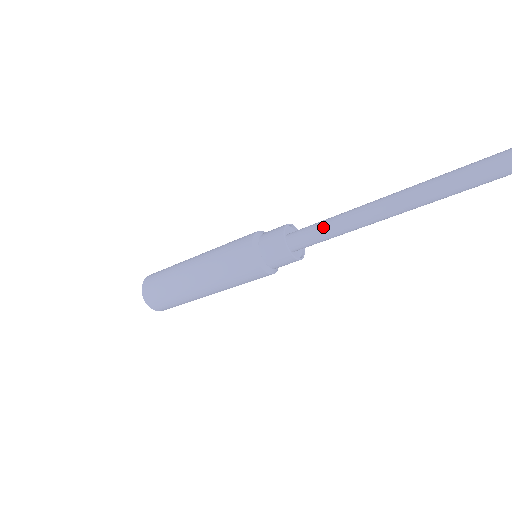
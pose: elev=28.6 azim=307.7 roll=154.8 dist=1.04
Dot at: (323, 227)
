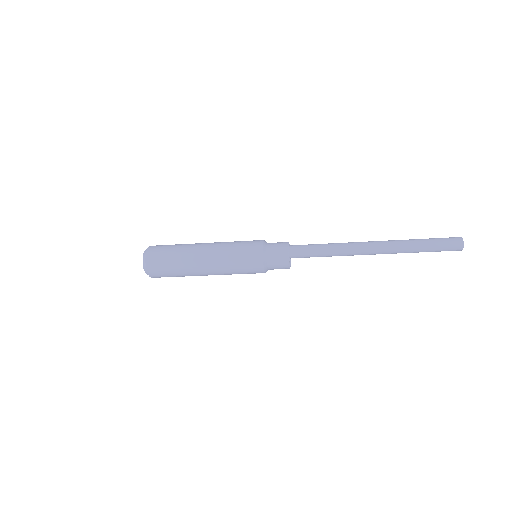
Dot at: (318, 244)
